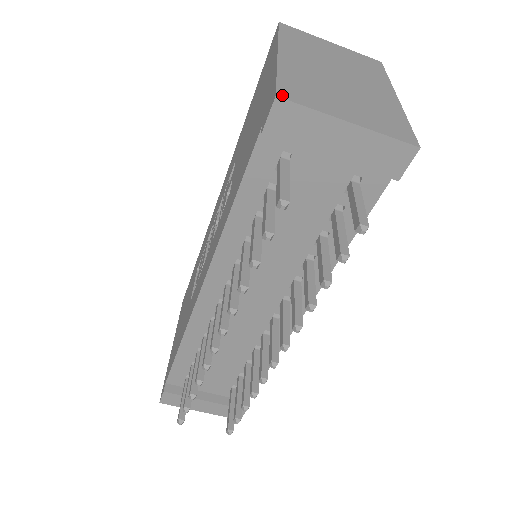
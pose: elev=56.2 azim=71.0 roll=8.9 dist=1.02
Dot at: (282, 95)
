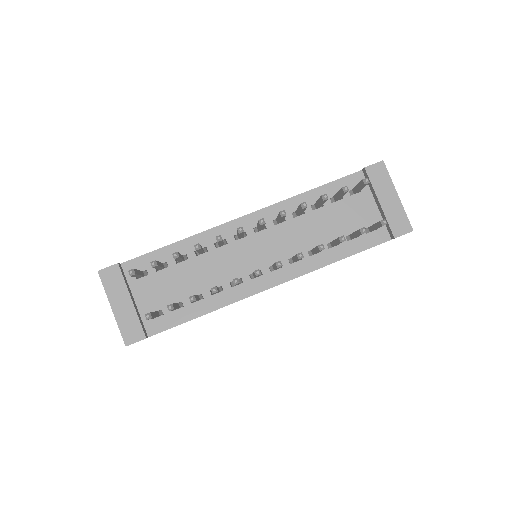
Dot at: (383, 164)
